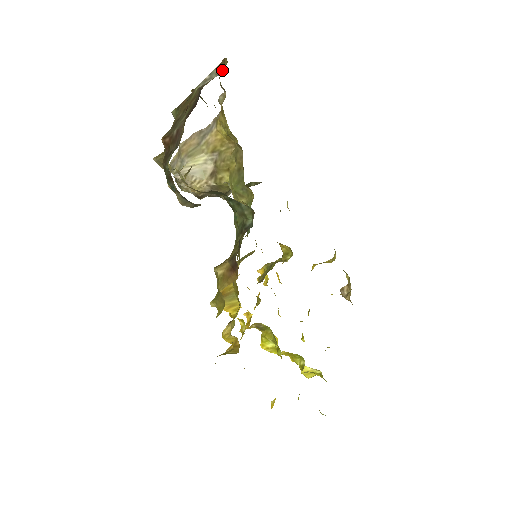
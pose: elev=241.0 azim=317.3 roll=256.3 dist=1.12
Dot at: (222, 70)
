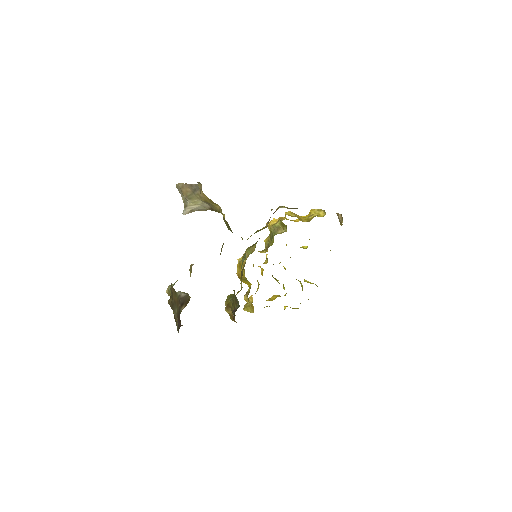
Dot at: occluded
